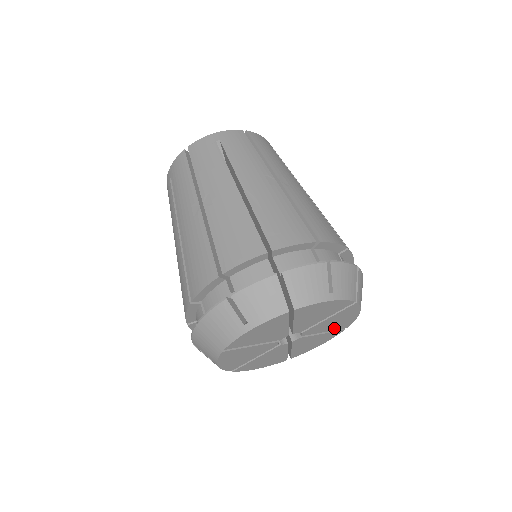
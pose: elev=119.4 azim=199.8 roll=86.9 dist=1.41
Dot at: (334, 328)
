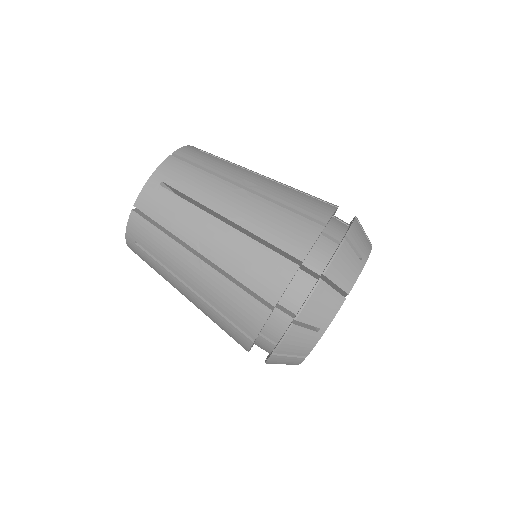
Dot at: occluded
